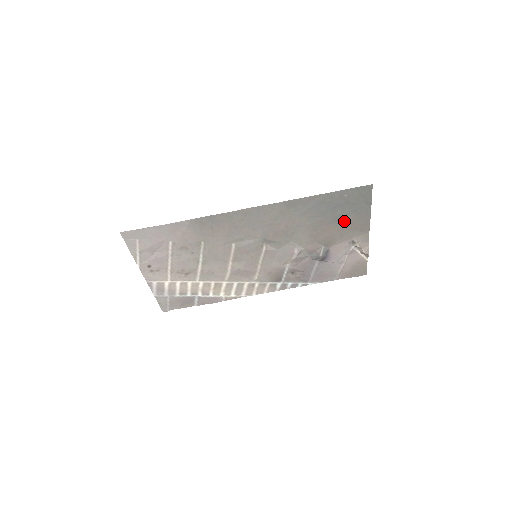
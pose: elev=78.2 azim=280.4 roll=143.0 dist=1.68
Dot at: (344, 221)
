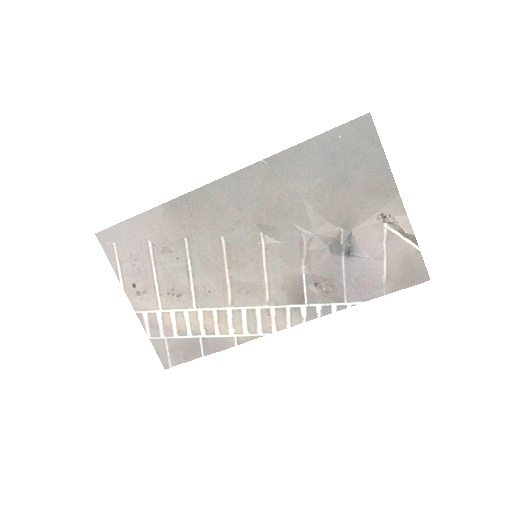
Dot at: (354, 180)
